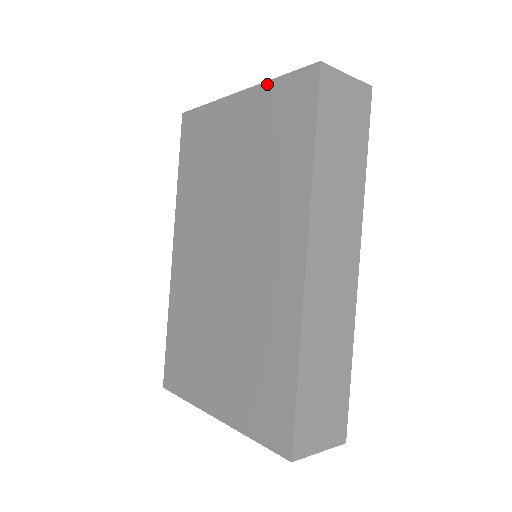
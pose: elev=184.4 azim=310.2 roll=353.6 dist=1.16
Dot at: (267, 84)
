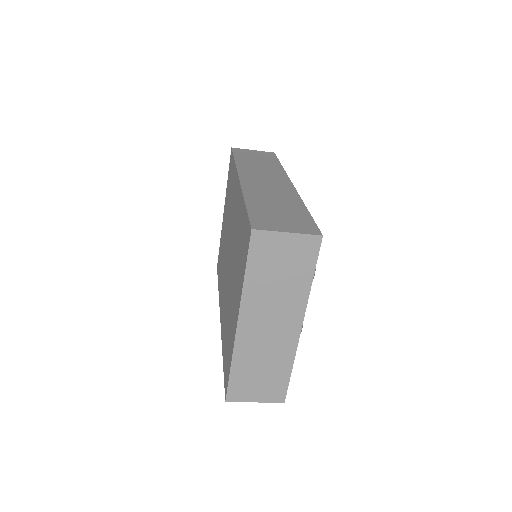
Dot at: occluded
